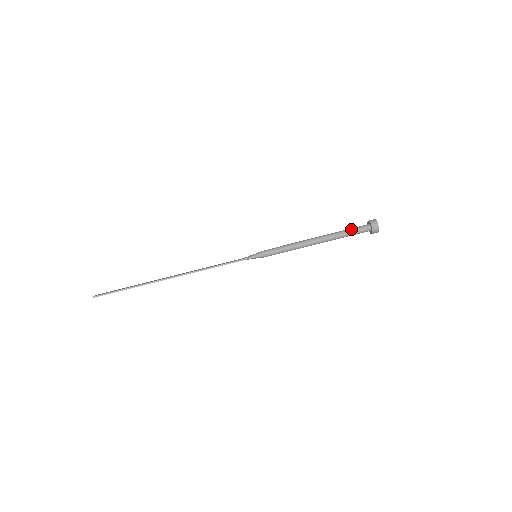
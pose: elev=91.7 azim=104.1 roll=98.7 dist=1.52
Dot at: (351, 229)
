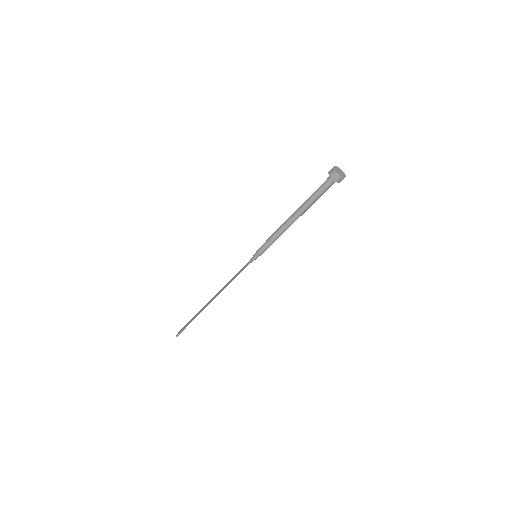
Dot at: (317, 191)
